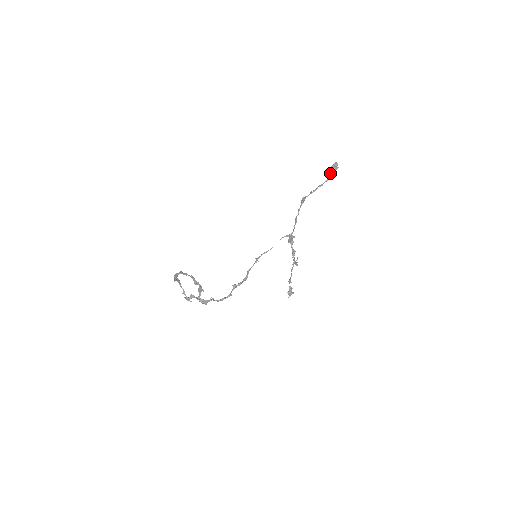
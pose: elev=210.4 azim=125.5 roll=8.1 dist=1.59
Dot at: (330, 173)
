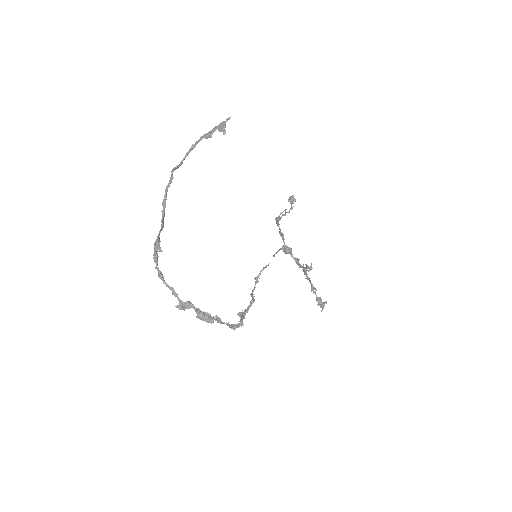
Dot at: (291, 202)
